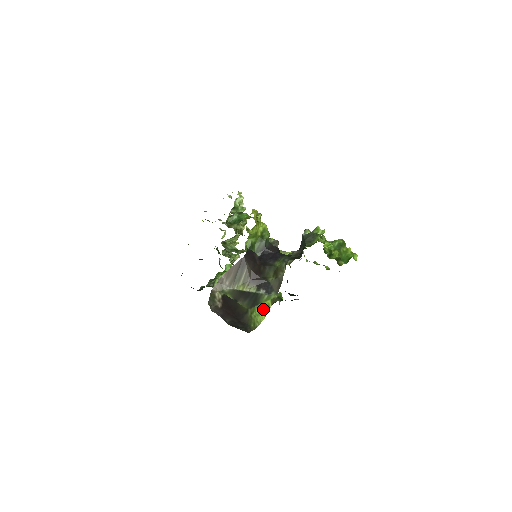
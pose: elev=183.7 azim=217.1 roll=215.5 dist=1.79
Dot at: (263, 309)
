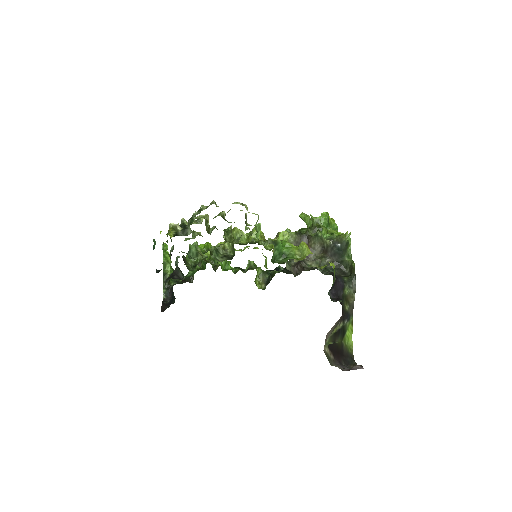
Dot at: (350, 334)
